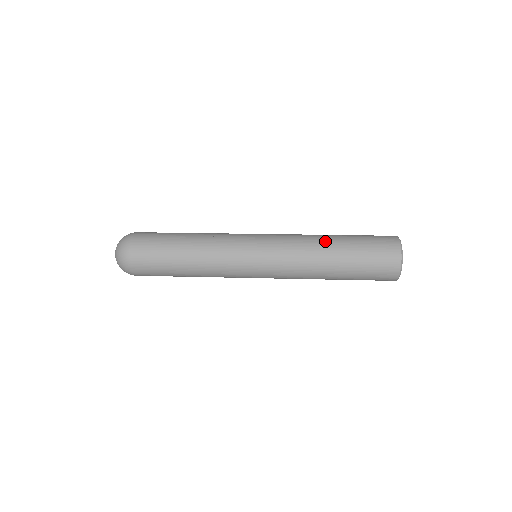
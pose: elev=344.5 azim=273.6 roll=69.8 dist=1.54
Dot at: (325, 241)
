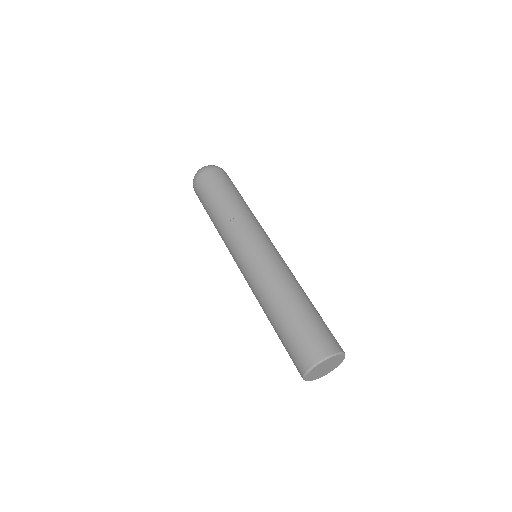
Dot at: (266, 314)
